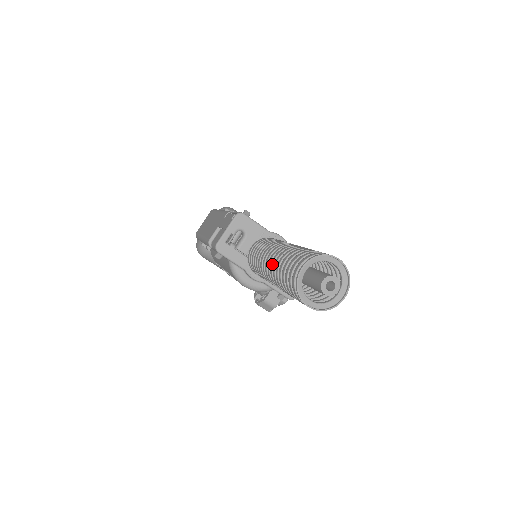
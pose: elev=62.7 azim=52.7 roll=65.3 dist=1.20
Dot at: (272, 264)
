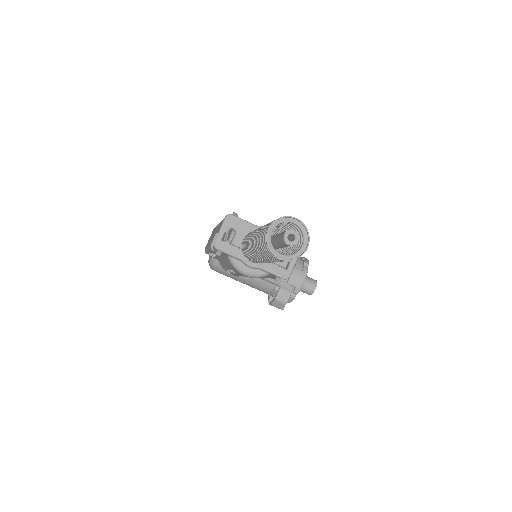
Dot at: (254, 241)
